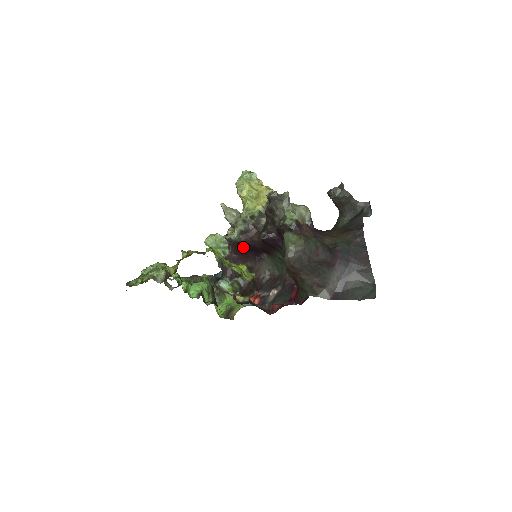
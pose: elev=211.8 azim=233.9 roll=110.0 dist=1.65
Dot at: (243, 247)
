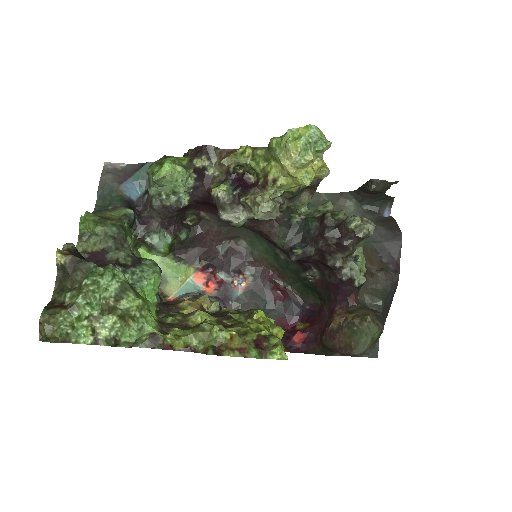
Dot at: occluded
